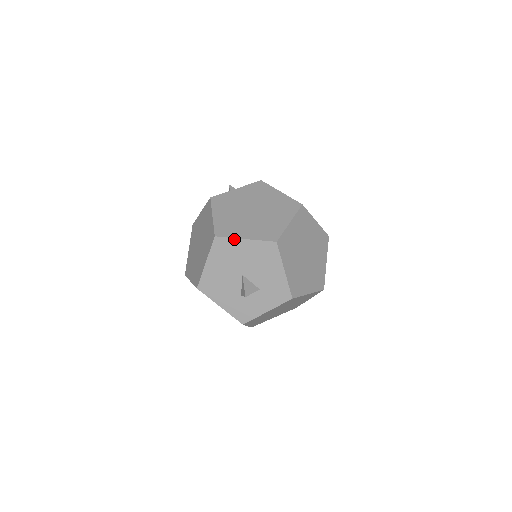
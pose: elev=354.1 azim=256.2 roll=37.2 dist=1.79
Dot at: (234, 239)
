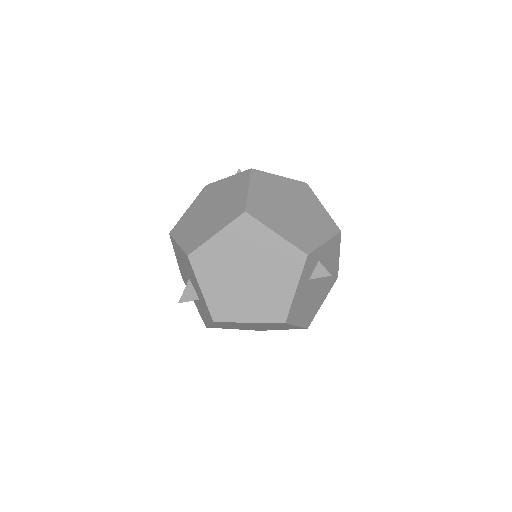
Dot at: (175, 241)
